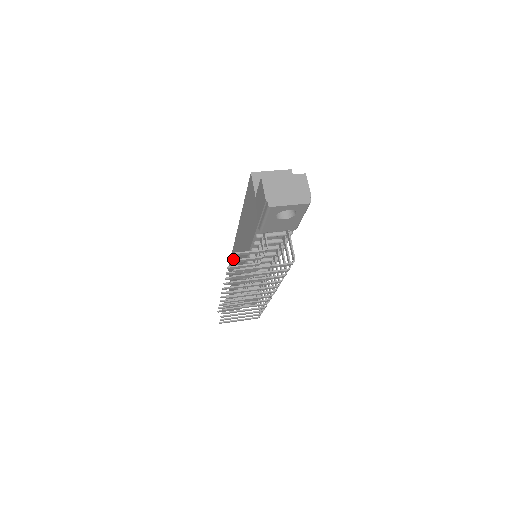
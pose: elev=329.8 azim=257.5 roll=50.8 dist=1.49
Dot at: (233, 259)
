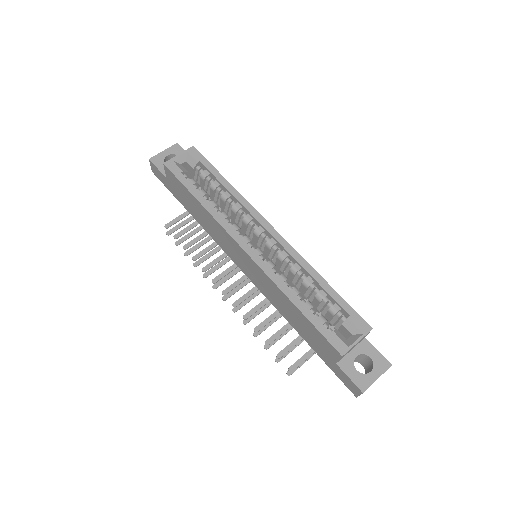
Dot at: occluded
